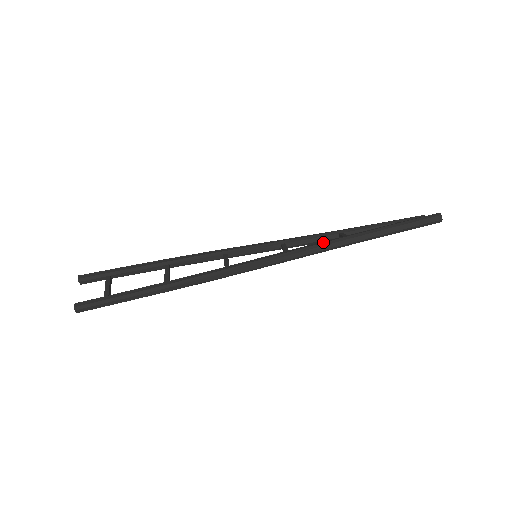
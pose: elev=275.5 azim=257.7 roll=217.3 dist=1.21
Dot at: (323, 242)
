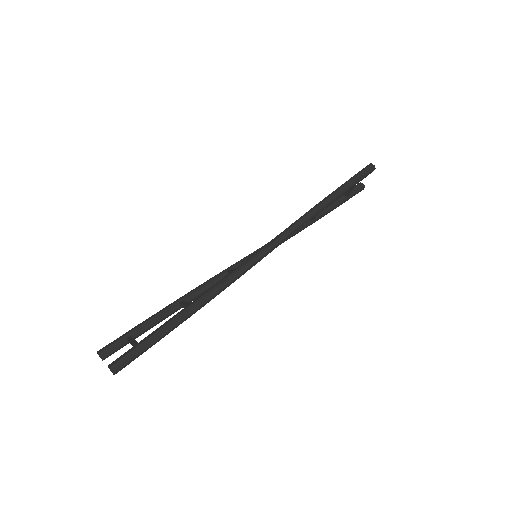
Dot at: occluded
